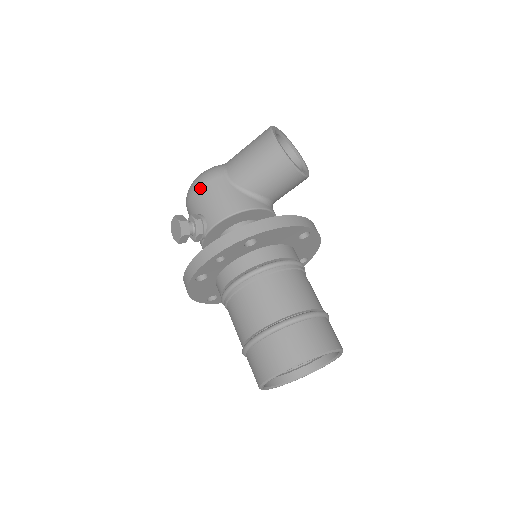
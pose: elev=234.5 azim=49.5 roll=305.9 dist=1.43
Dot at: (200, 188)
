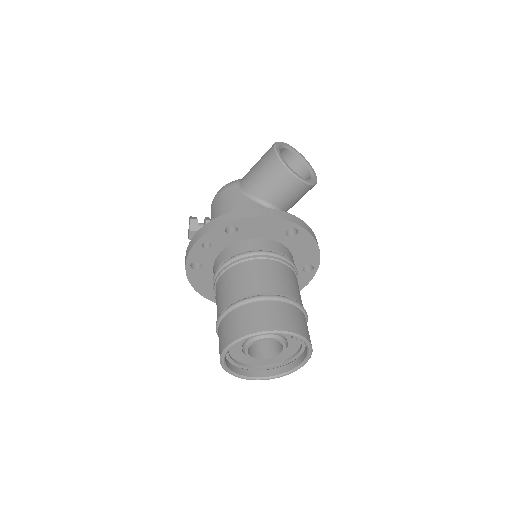
Dot at: (217, 196)
